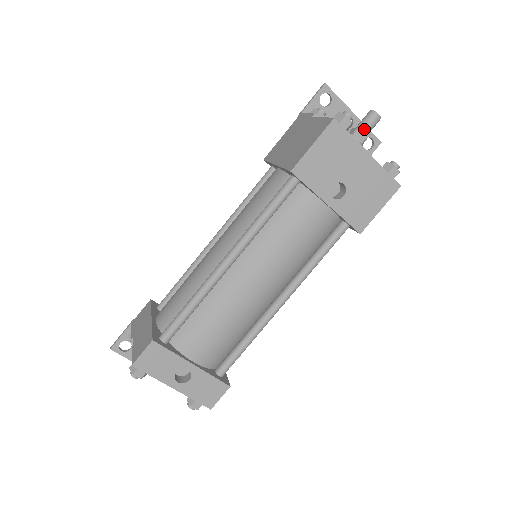
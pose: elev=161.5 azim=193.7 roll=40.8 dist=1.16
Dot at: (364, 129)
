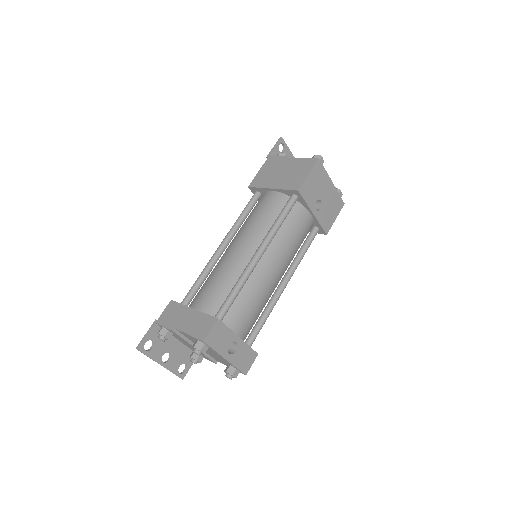
Dot at: occluded
